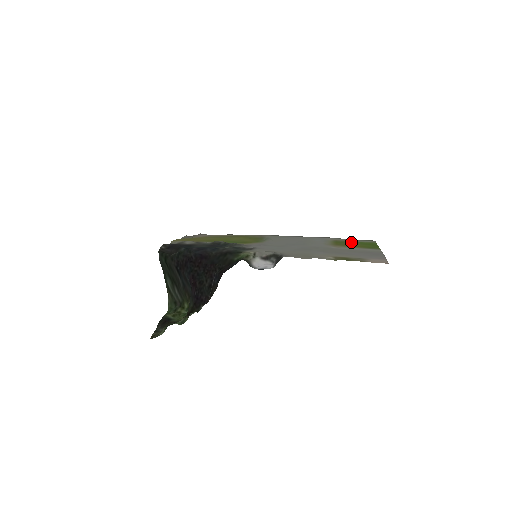
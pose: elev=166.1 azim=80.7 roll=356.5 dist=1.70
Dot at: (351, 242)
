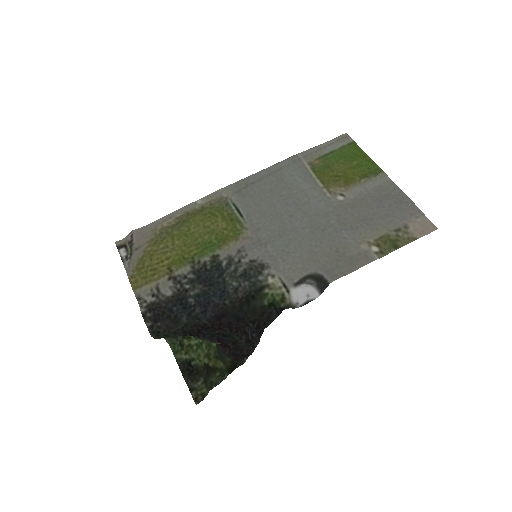
Dot at: (333, 160)
